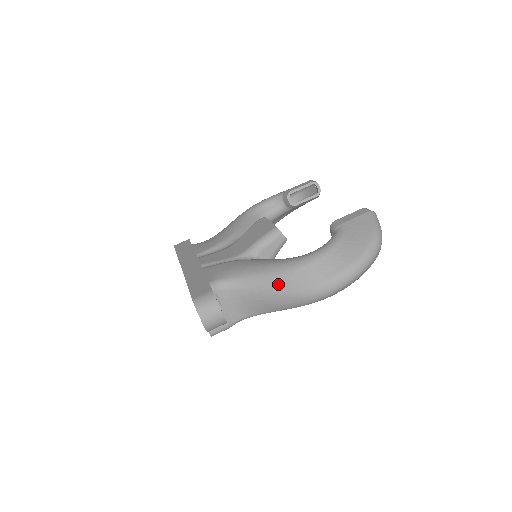
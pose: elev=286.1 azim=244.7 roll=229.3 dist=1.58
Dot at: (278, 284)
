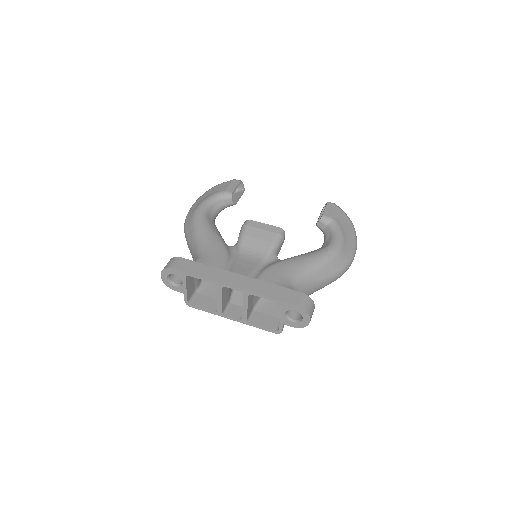
Dot at: (326, 272)
